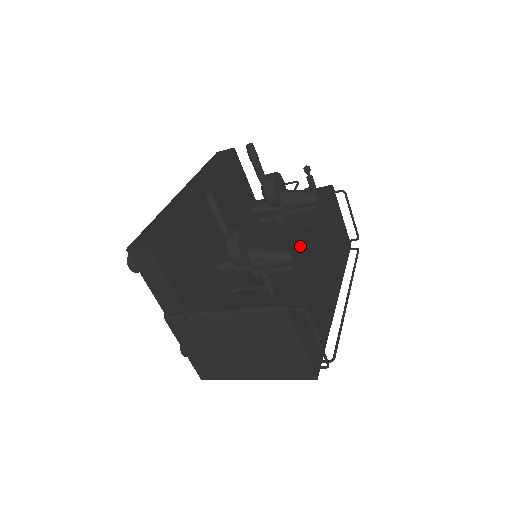
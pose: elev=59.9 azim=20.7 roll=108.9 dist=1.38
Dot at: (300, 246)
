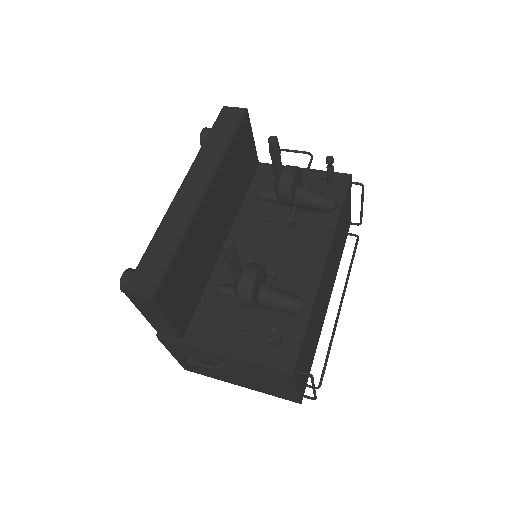
Dot at: (311, 279)
